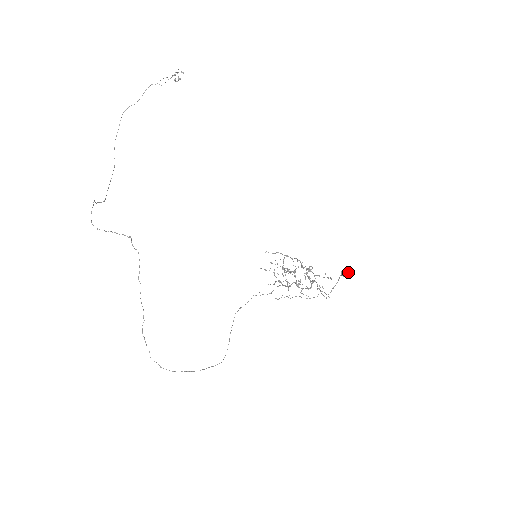
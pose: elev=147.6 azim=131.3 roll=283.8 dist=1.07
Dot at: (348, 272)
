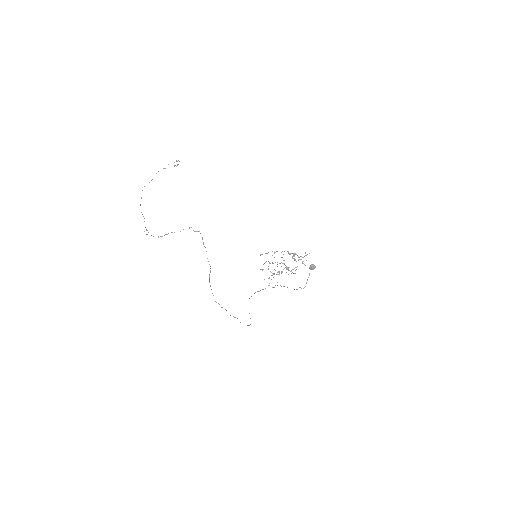
Dot at: (315, 266)
